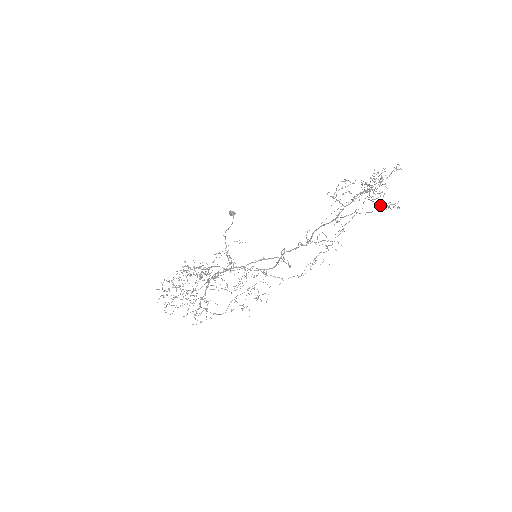
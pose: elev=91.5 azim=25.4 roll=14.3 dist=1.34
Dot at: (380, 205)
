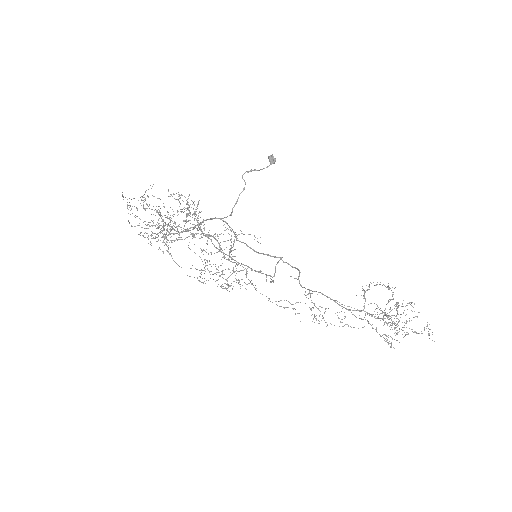
Dot at: occluded
